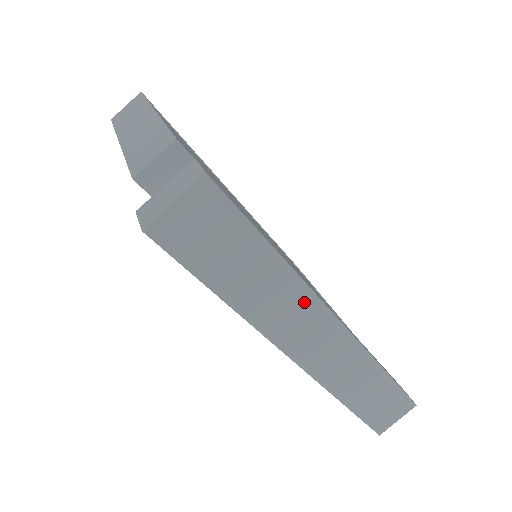
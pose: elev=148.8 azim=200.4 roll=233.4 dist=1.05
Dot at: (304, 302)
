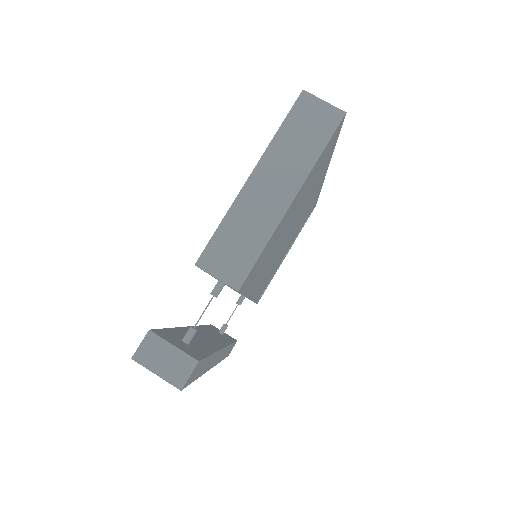
Dot at: occluded
